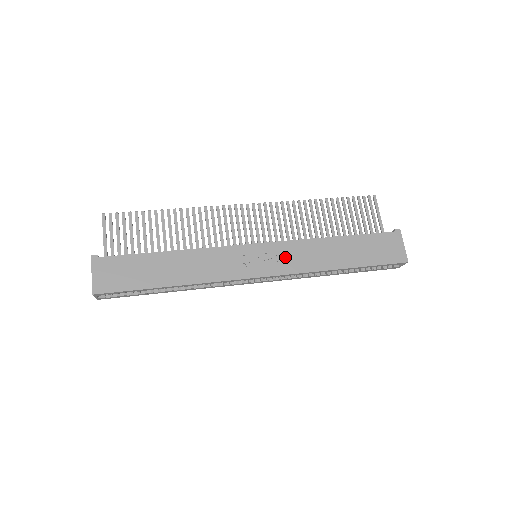
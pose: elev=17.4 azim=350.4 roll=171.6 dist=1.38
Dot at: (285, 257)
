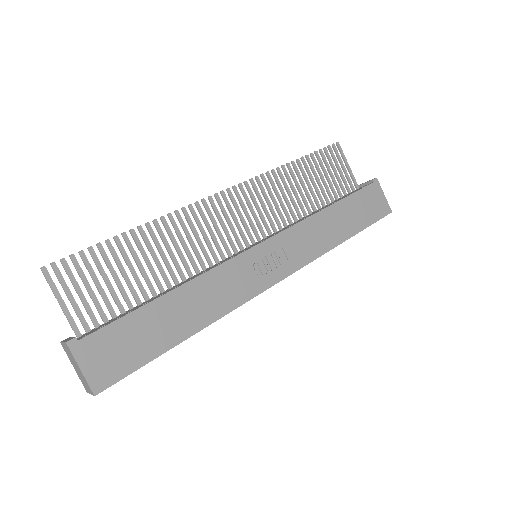
Dot at: (292, 249)
